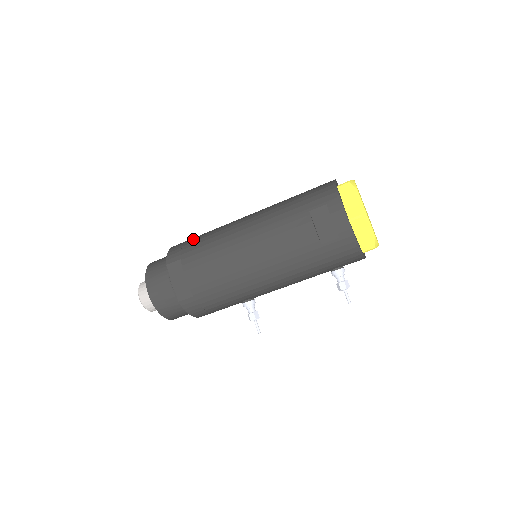
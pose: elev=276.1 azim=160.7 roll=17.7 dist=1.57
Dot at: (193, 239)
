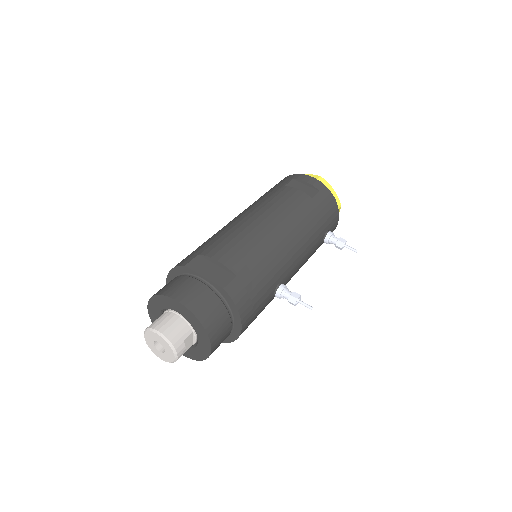
Dot at: occluded
